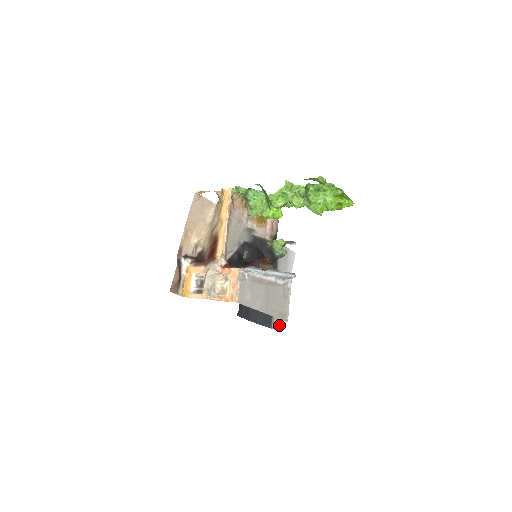
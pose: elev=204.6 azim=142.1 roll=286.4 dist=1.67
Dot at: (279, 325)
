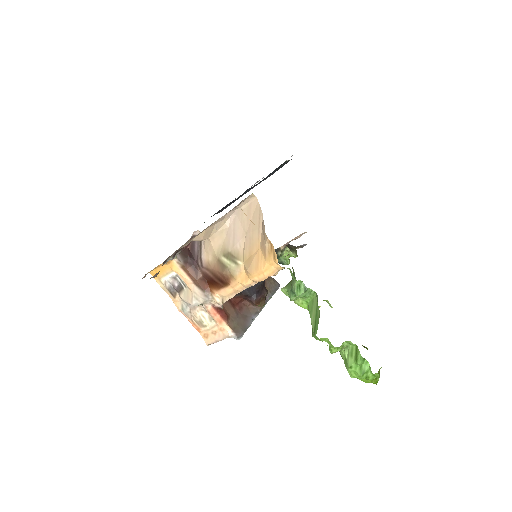
Dot at: occluded
